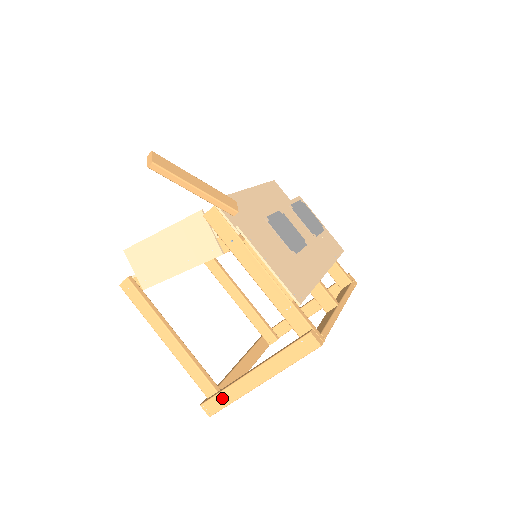
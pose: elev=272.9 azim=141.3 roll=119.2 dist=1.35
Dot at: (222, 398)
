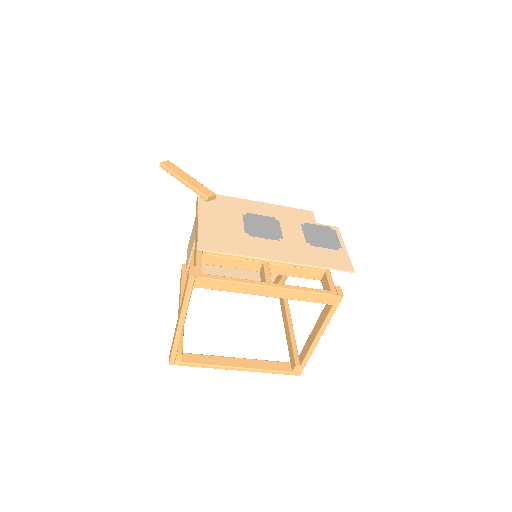
Dot at: (172, 344)
